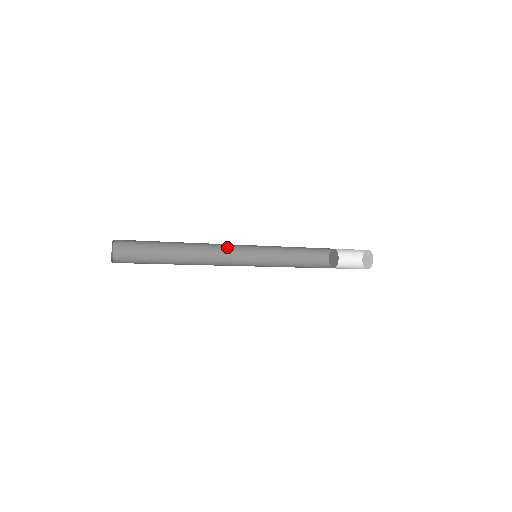
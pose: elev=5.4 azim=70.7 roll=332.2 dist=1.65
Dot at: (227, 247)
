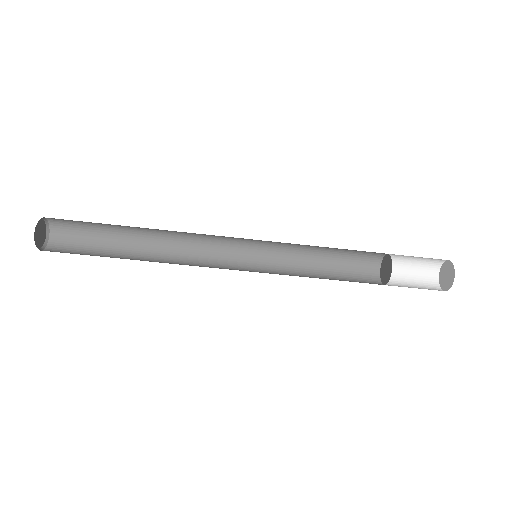
Dot at: (213, 255)
